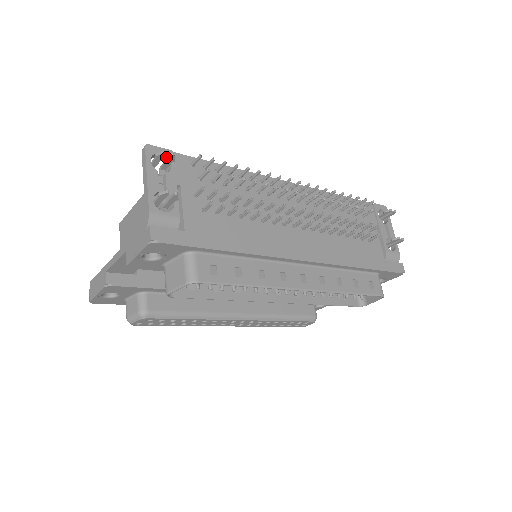
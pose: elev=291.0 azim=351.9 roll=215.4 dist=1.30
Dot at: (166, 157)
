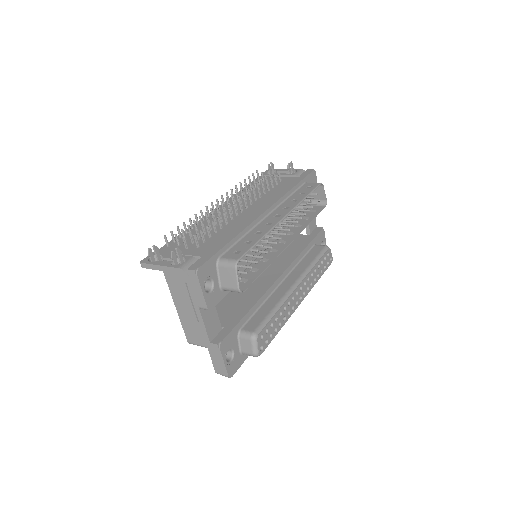
Dot at: (154, 256)
